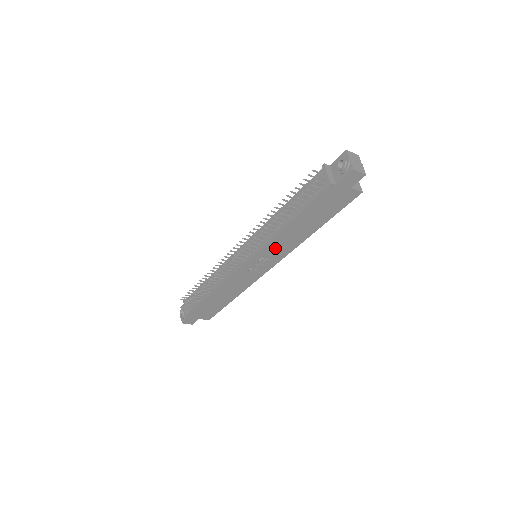
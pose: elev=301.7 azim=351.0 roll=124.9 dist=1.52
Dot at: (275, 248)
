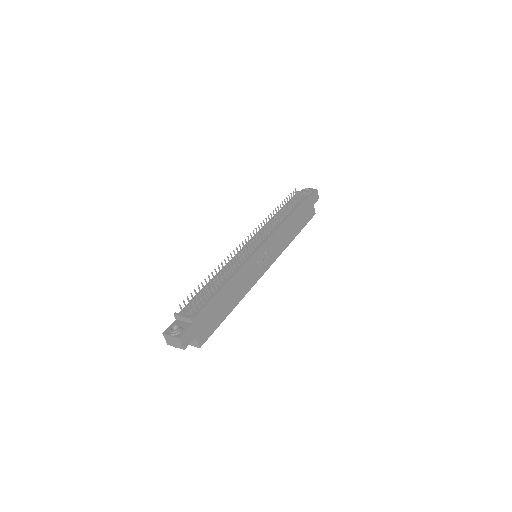
Dot at: (277, 241)
